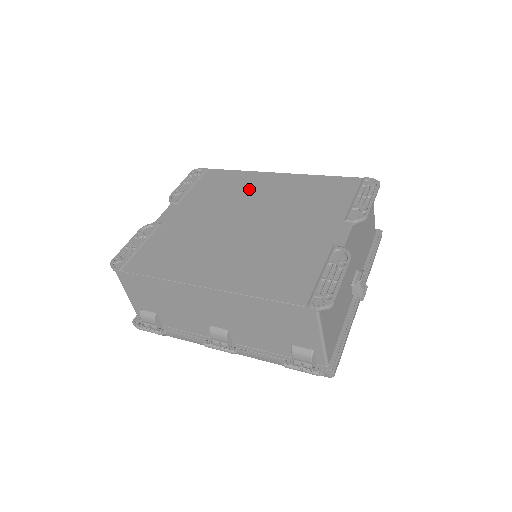
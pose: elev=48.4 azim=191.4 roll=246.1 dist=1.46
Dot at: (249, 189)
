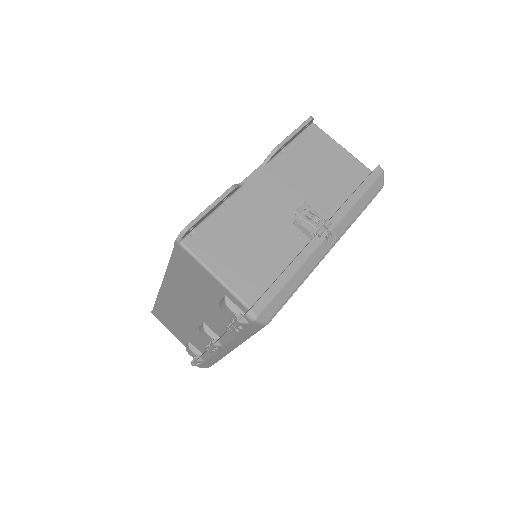
Dot at: occluded
